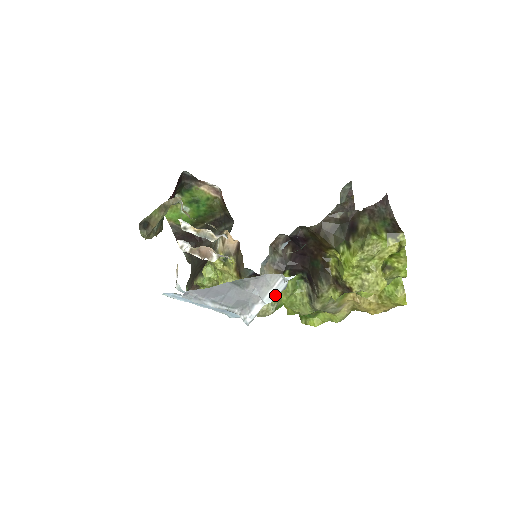
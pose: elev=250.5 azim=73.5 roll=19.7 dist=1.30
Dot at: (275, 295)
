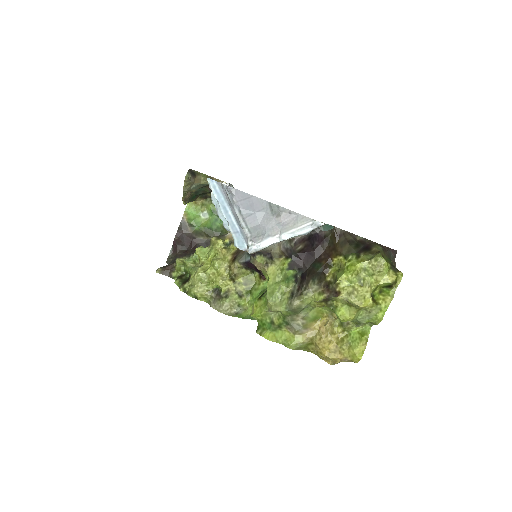
Dot at: (295, 235)
